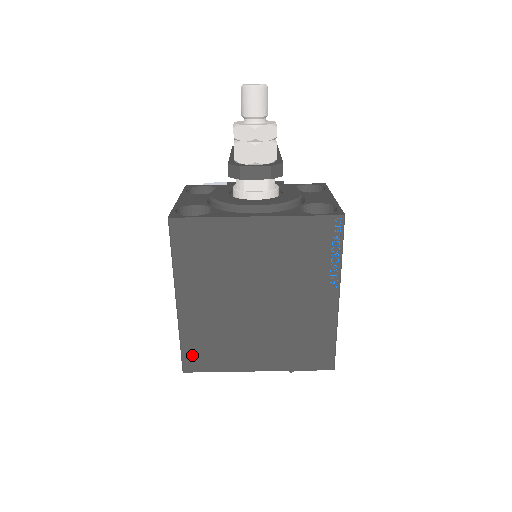
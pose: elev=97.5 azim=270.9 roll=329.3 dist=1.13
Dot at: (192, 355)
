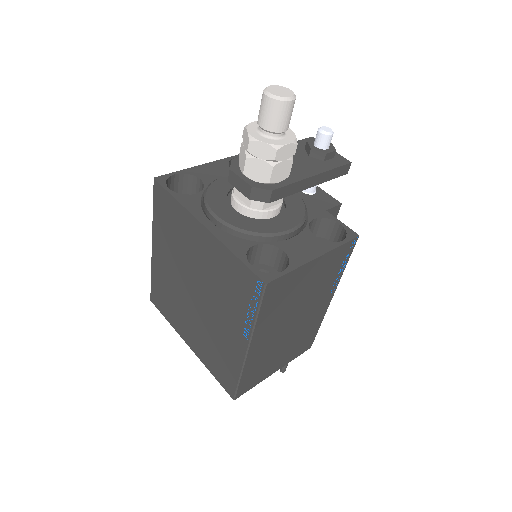
Dot at: (156, 293)
